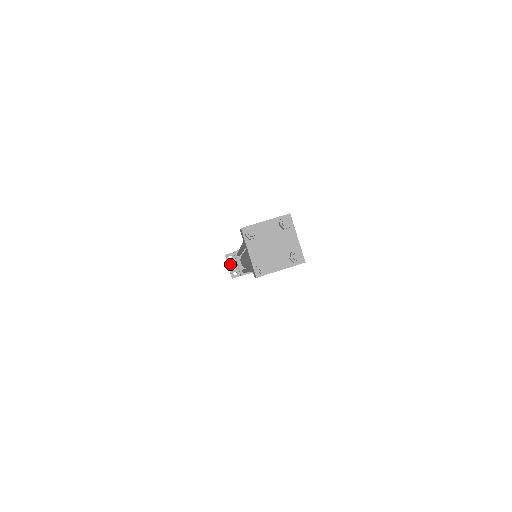
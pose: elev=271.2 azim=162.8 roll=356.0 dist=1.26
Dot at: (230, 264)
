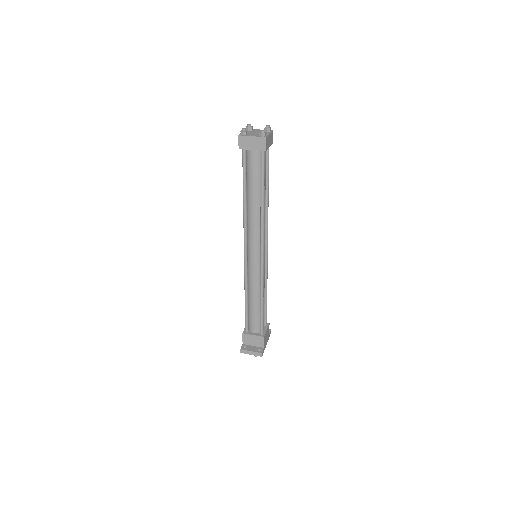
Dot at: (250, 349)
